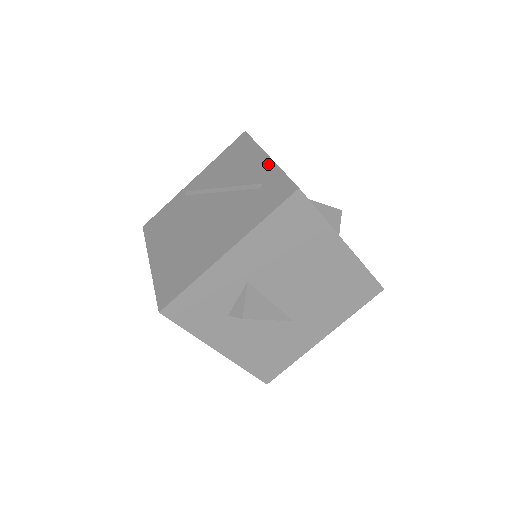
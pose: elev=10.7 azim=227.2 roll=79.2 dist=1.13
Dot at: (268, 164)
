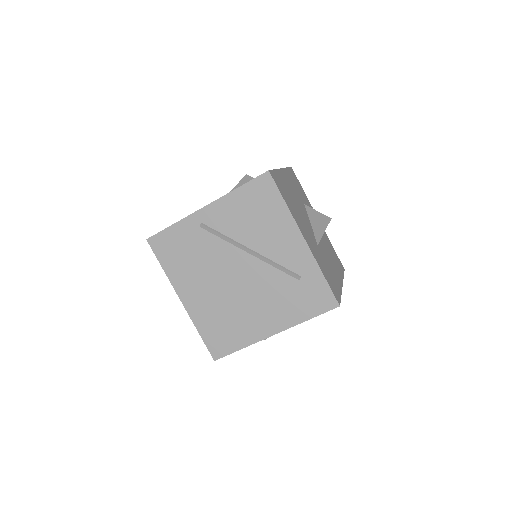
Dot at: (306, 254)
